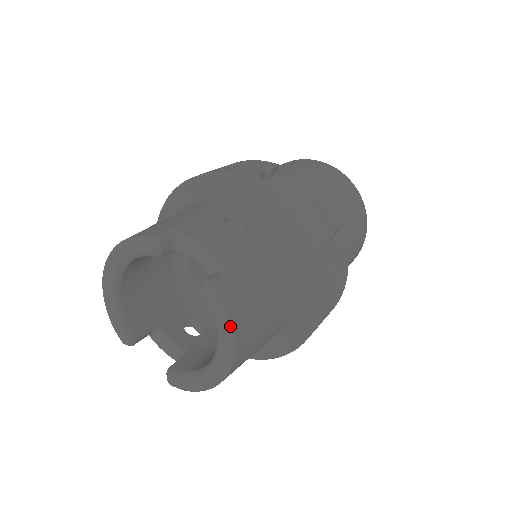
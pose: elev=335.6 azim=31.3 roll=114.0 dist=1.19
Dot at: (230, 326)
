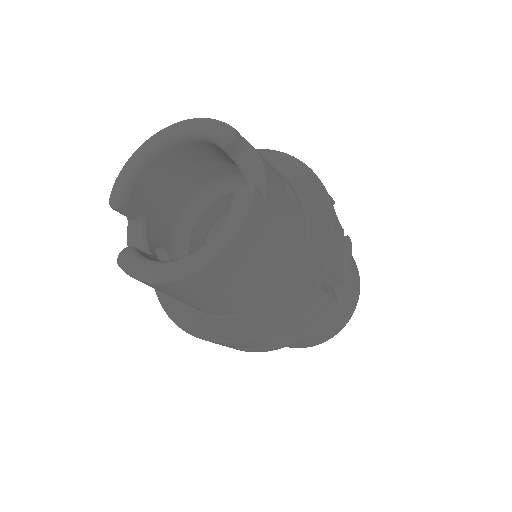
Dot at: (236, 231)
